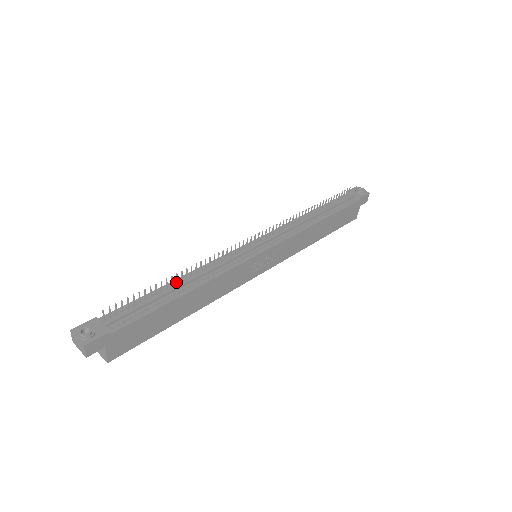
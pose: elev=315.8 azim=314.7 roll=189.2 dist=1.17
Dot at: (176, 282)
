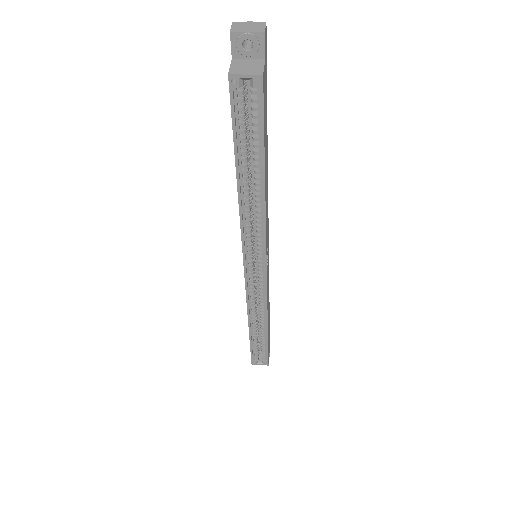
Dot at: occluded
